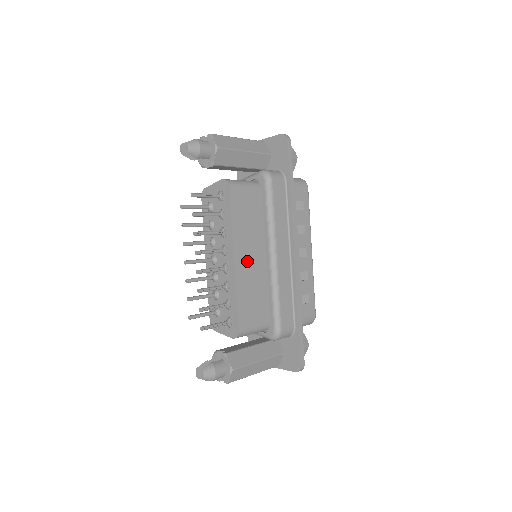
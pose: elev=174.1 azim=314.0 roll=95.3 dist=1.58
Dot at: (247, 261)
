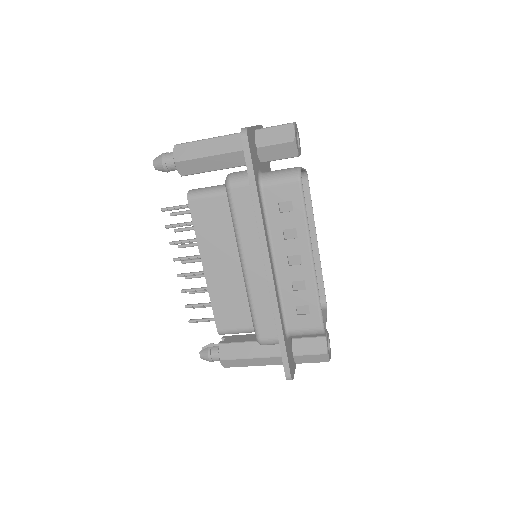
Dot at: (220, 269)
